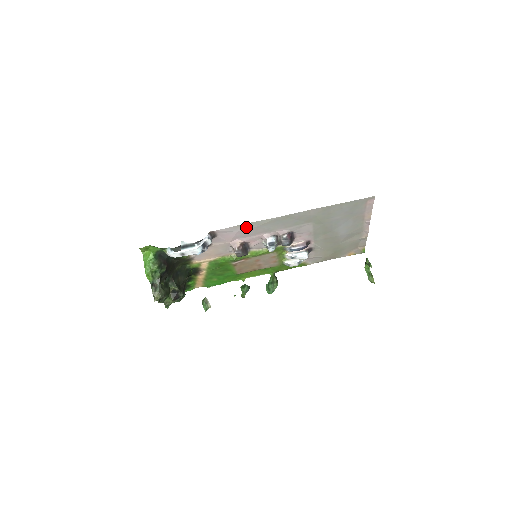
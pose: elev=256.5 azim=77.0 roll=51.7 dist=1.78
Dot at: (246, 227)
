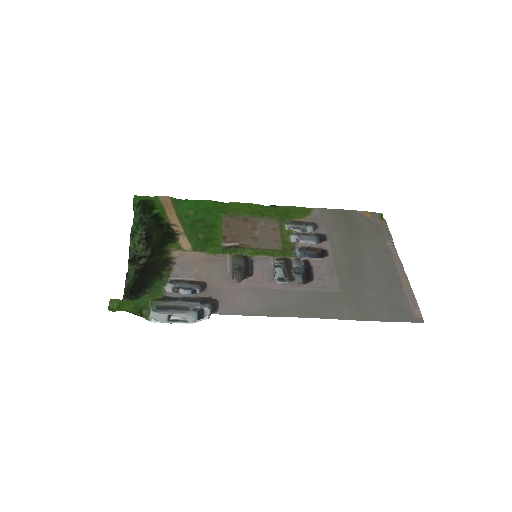
Dot at: (260, 309)
